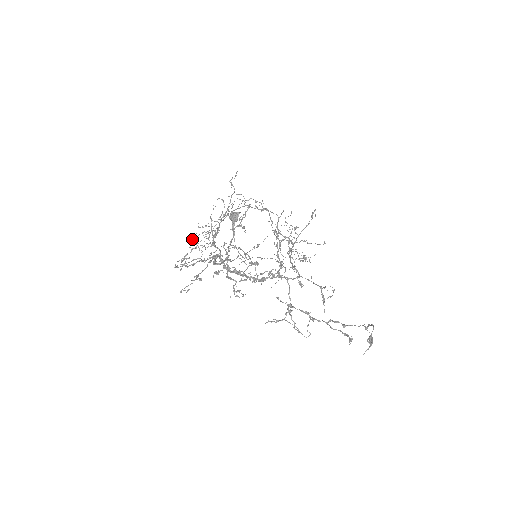
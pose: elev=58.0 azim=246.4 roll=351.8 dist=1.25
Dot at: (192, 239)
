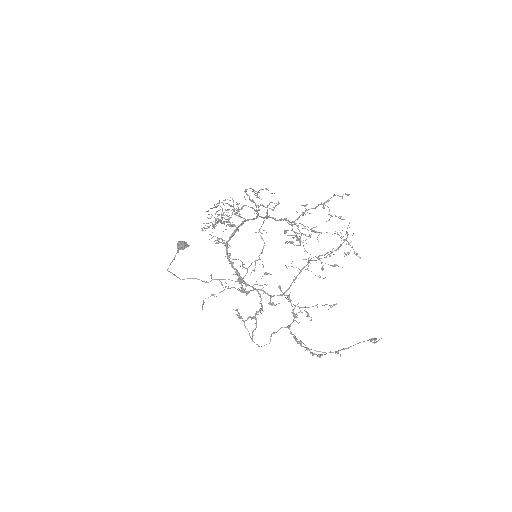
Dot at: occluded
